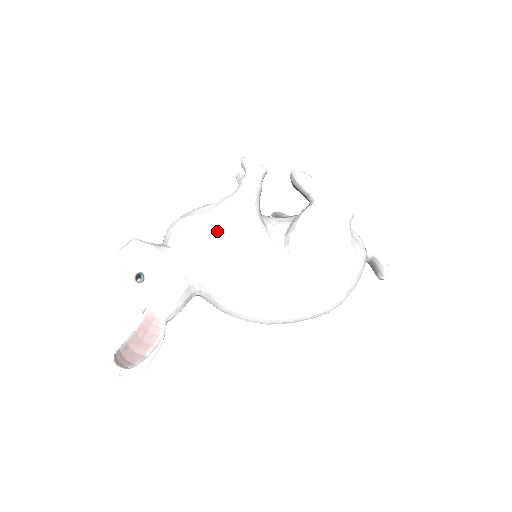
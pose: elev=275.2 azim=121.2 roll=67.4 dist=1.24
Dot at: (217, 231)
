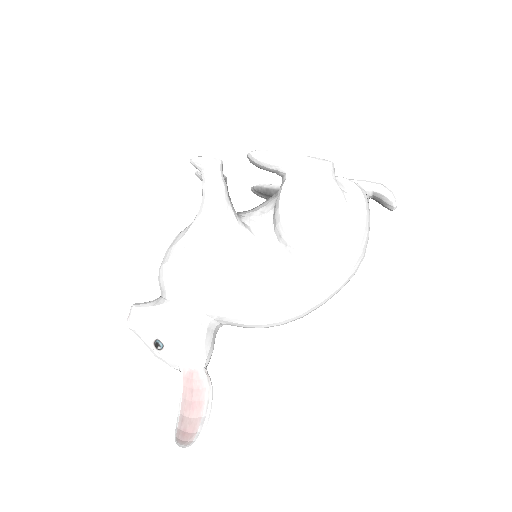
Dot at: (205, 264)
